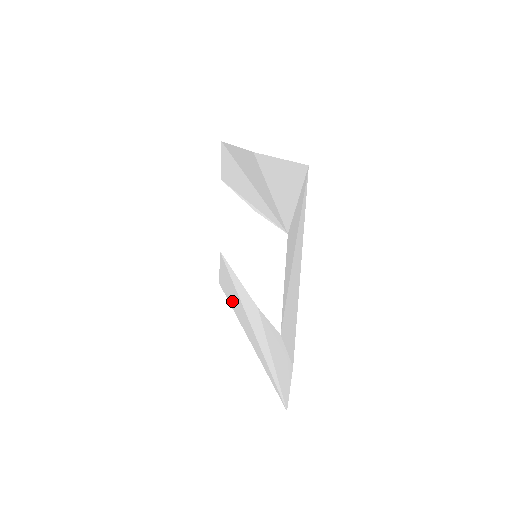
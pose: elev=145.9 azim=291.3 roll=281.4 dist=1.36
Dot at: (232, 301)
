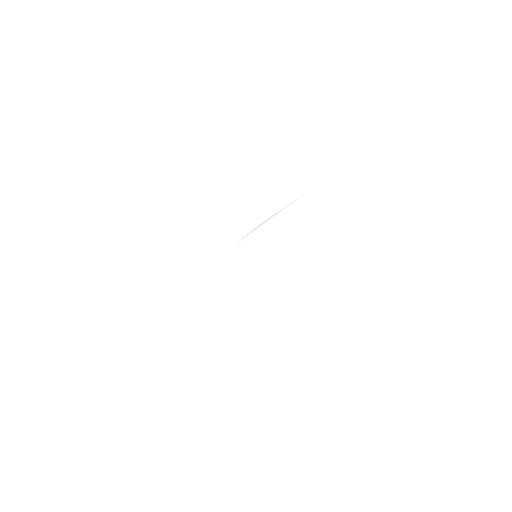
Dot at: occluded
